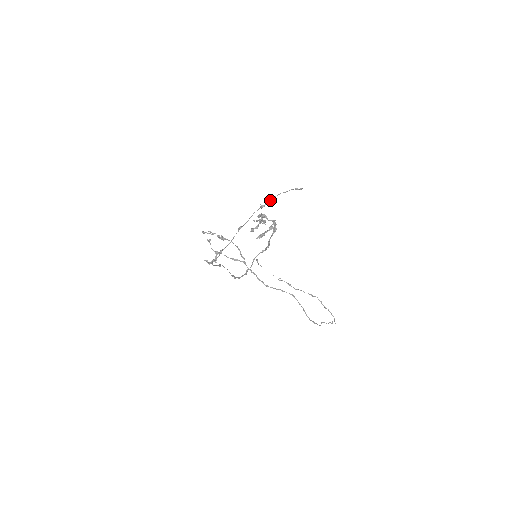
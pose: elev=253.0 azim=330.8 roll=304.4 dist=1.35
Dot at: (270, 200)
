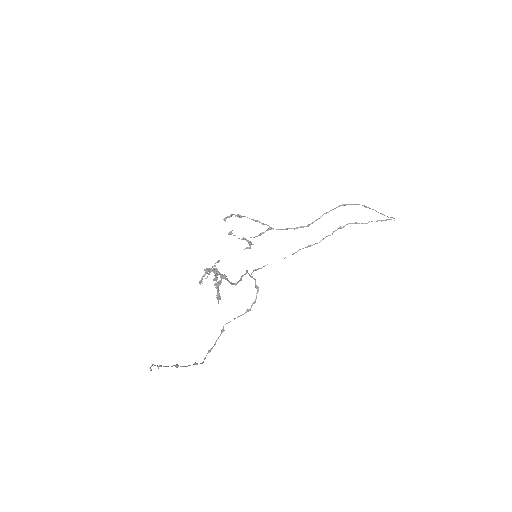
Dot at: occluded
